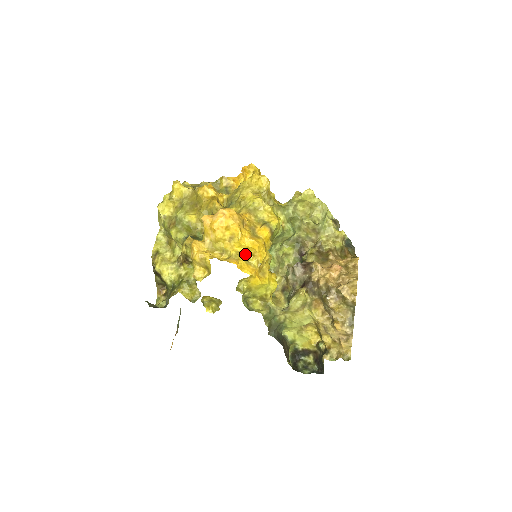
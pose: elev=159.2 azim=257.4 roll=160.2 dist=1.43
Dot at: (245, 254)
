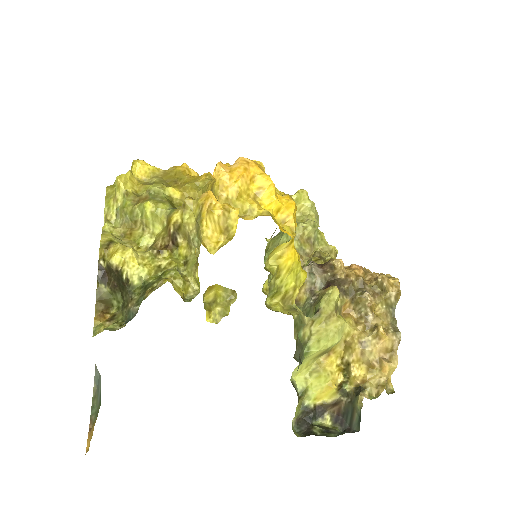
Dot at: (274, 219)
